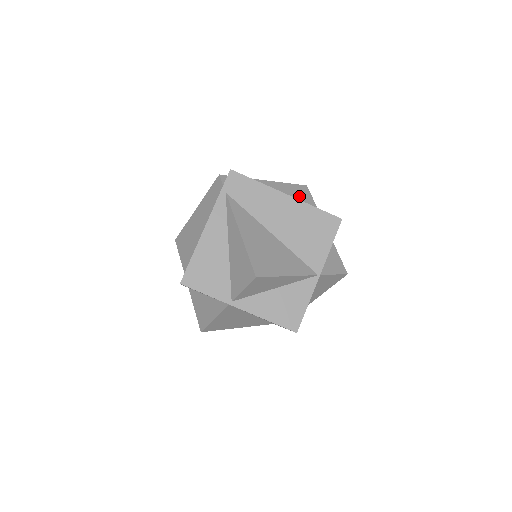
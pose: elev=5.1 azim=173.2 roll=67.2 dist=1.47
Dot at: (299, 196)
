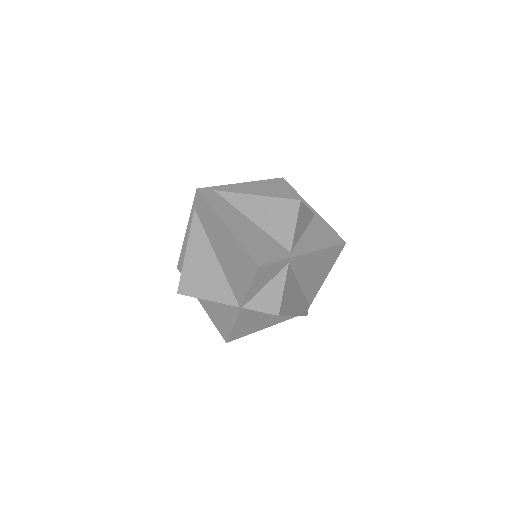
Dot at: (279, 214)
